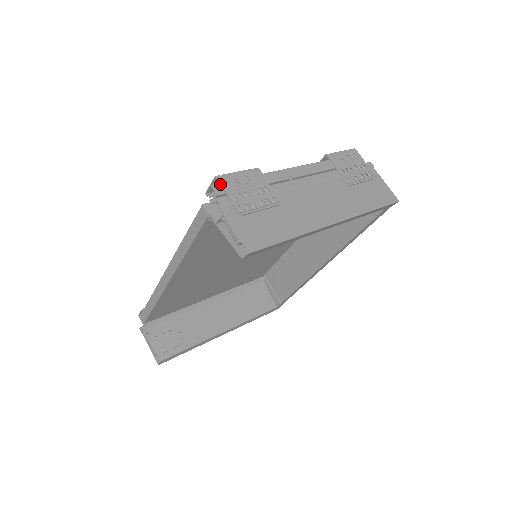
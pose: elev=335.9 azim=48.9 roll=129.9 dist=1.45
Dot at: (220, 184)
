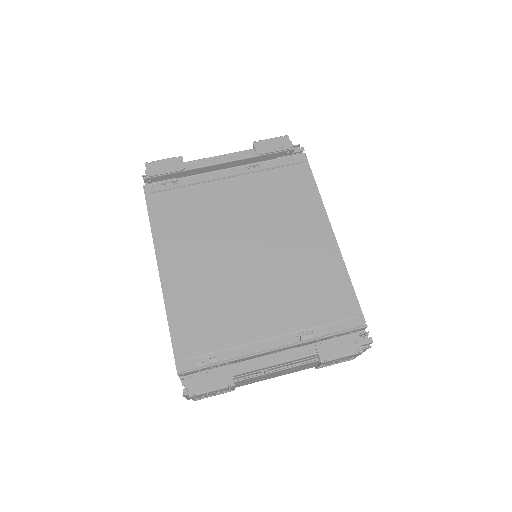
Dot at: (190, 398)
